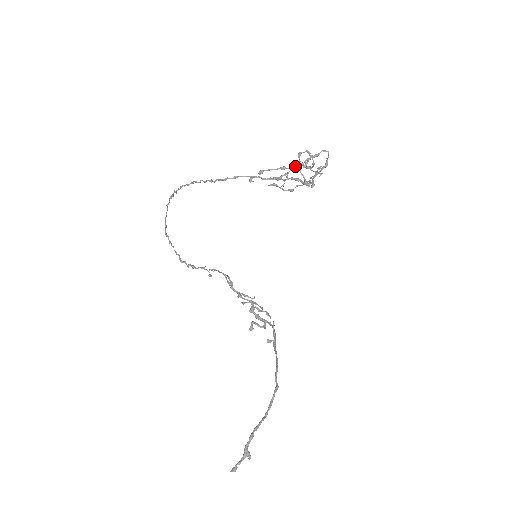
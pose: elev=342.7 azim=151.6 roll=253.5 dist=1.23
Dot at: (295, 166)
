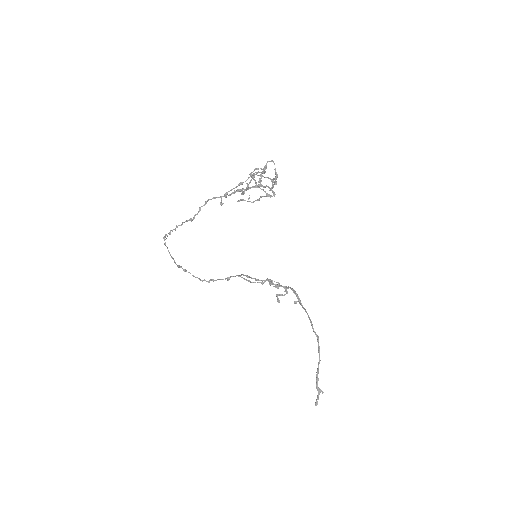
Dot at: (251, 180)
